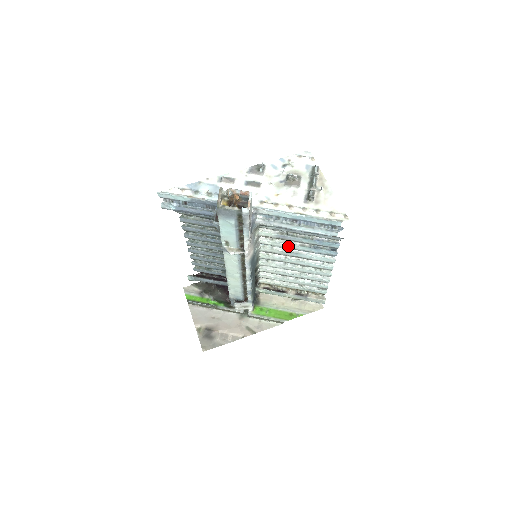
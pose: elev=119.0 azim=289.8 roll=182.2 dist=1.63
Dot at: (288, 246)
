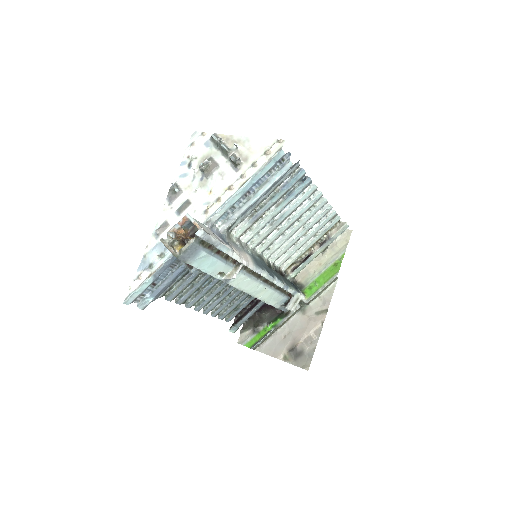
Dot at: (268, 219)
